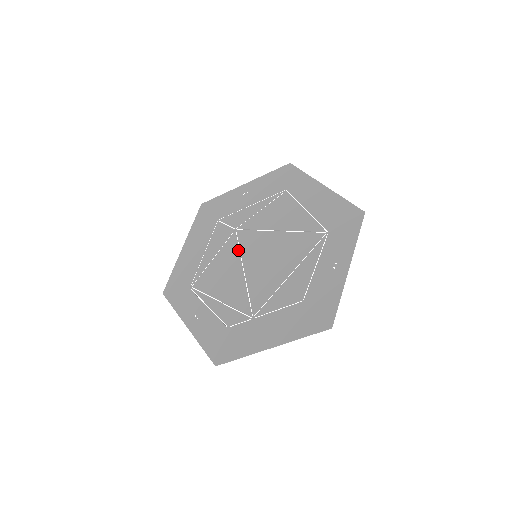
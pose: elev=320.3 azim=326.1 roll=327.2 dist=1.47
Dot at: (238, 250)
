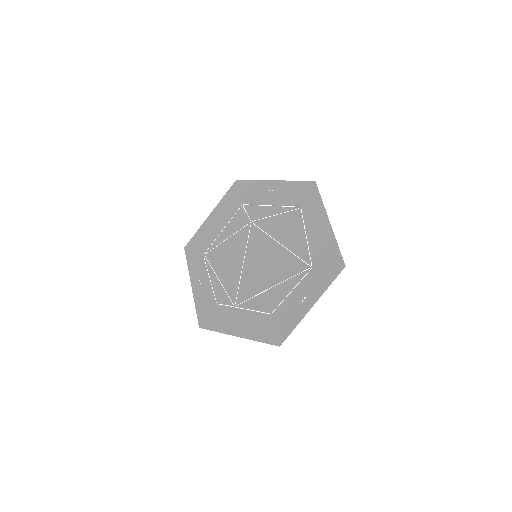
Dot at: (246, 243)
